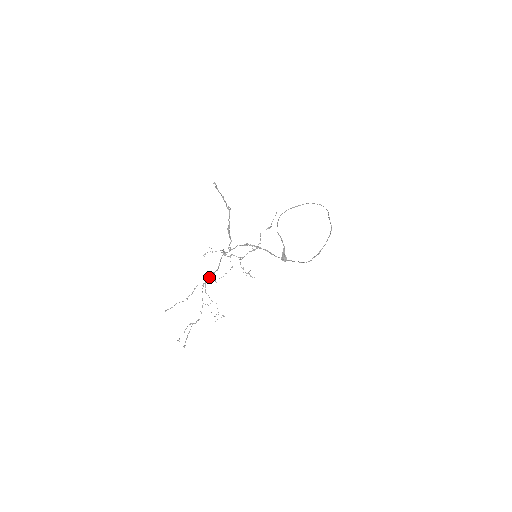
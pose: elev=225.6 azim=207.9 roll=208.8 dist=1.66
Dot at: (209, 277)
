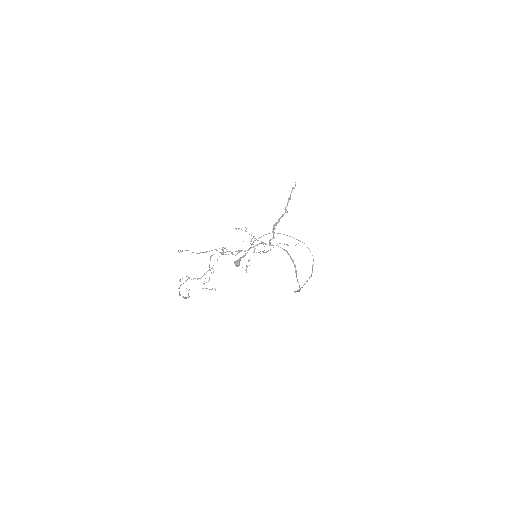
Dot at: (224, 248)
